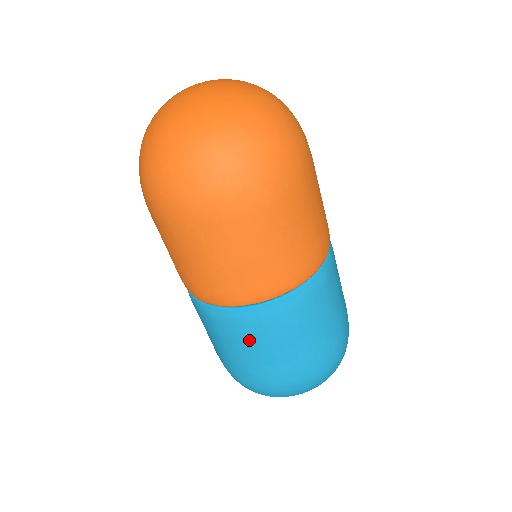
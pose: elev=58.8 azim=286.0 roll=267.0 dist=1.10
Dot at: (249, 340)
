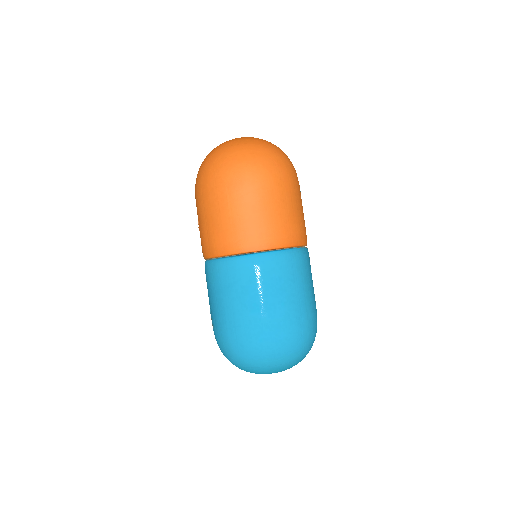
Dot at: (242, 285)
